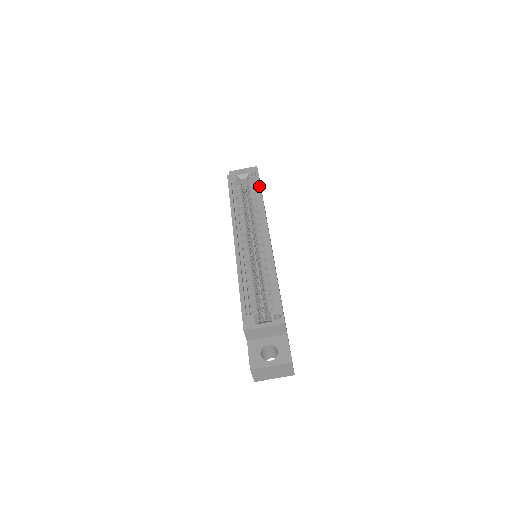
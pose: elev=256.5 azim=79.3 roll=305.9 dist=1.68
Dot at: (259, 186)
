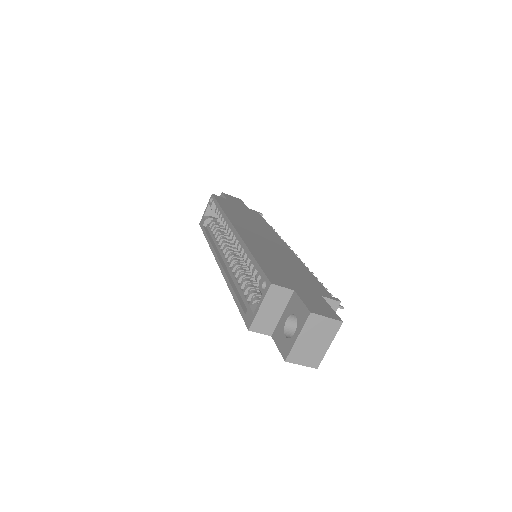
Dot at: (216, 203)
